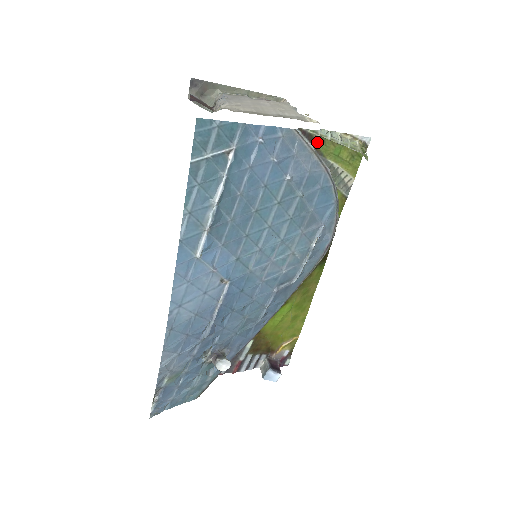
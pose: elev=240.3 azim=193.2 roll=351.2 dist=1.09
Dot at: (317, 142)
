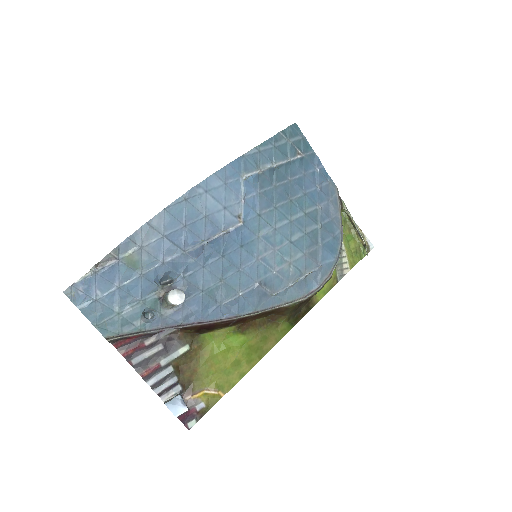
Dot at: occluded
